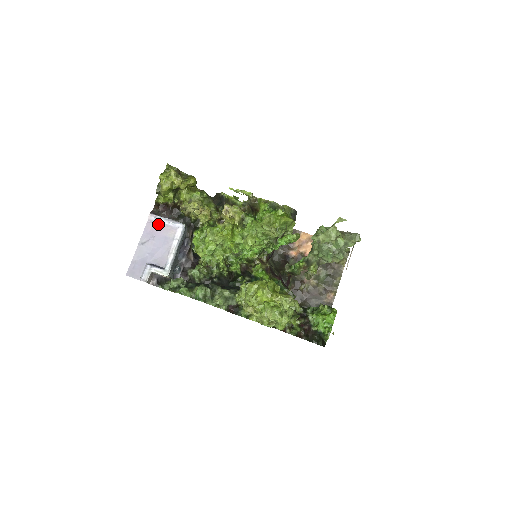
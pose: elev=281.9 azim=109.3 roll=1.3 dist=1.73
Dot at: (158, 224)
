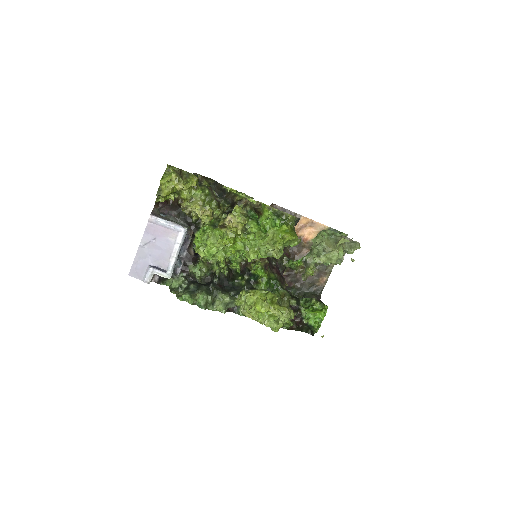
Dot at: (159, 226)
